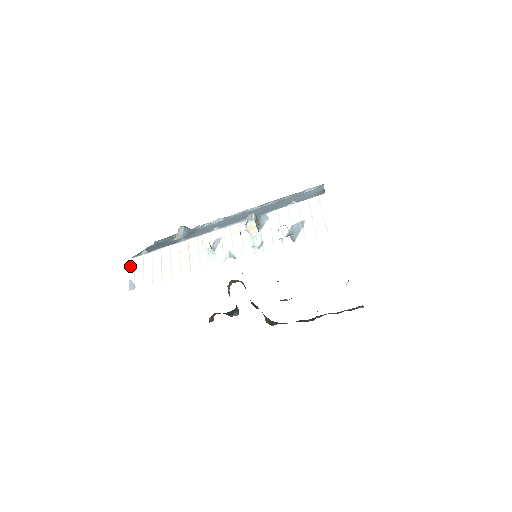
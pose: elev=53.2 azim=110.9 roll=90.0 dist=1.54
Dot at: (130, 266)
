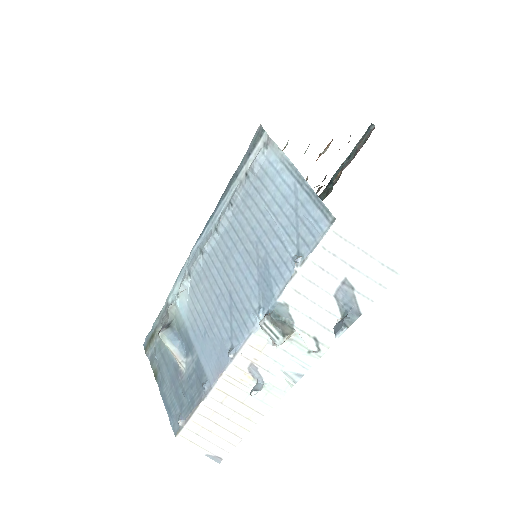
Dot at: occluded
